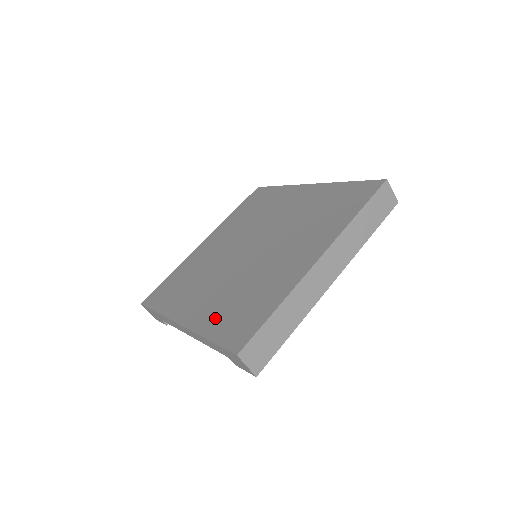
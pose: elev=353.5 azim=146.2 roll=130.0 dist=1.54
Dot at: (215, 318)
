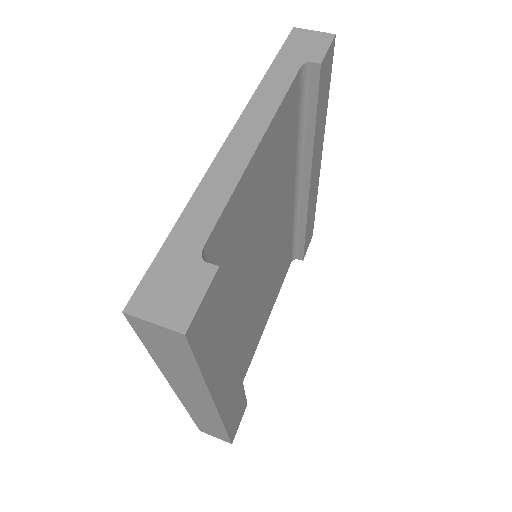
Dot at: occluded
